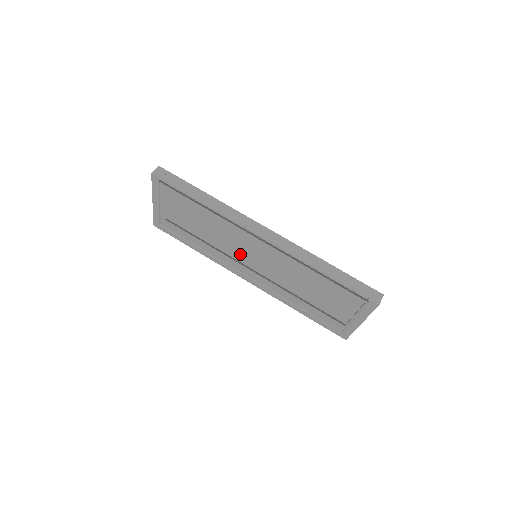
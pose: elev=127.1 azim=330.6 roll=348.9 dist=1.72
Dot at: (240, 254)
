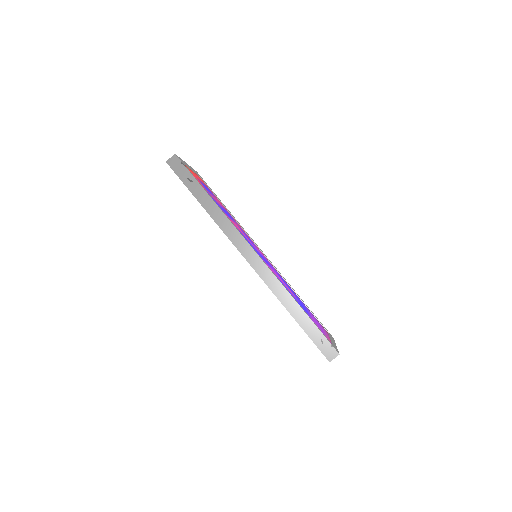
Dot at: occluded
